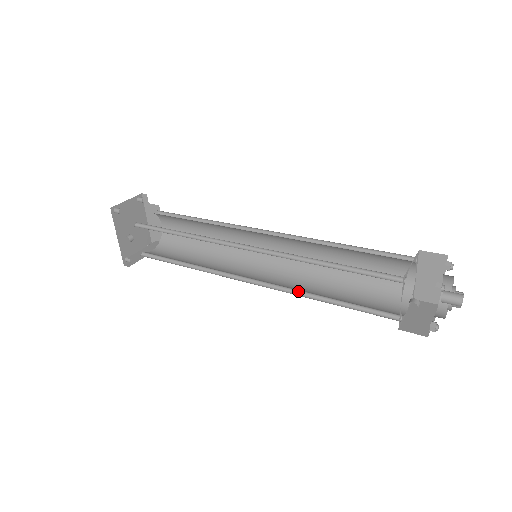
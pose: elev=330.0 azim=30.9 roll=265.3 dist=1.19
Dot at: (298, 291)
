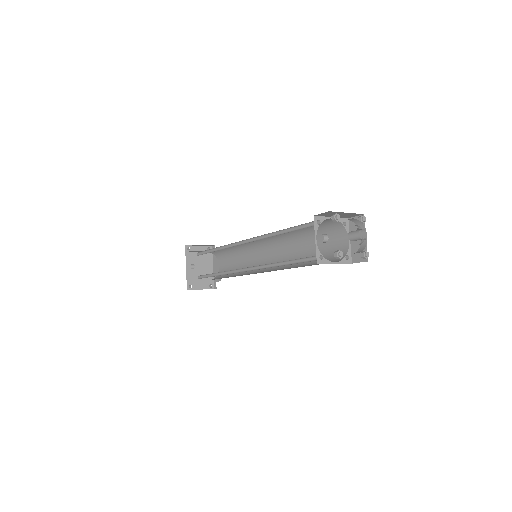
Dot at: (270, 266)
